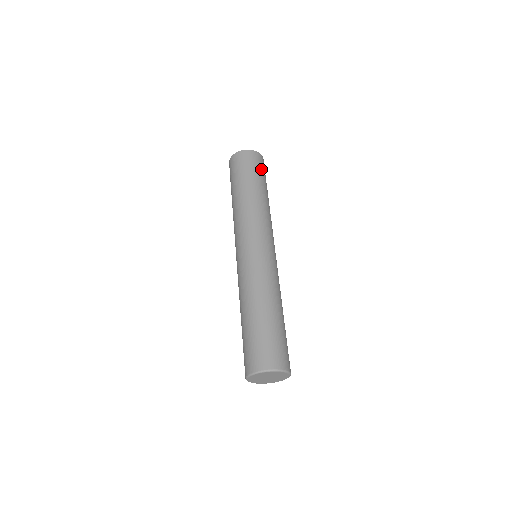
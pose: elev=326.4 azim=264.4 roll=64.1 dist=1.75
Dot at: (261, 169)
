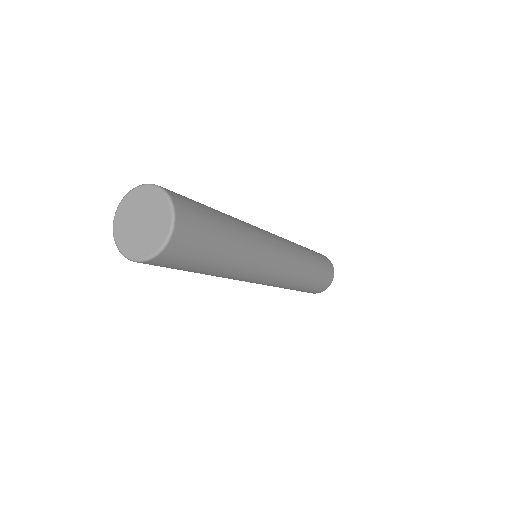
Dot at: occluded
